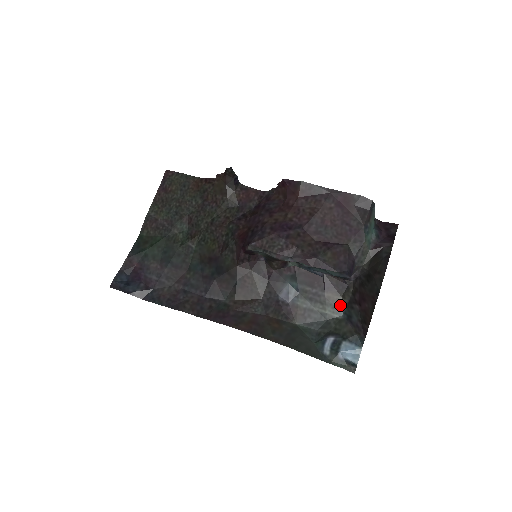
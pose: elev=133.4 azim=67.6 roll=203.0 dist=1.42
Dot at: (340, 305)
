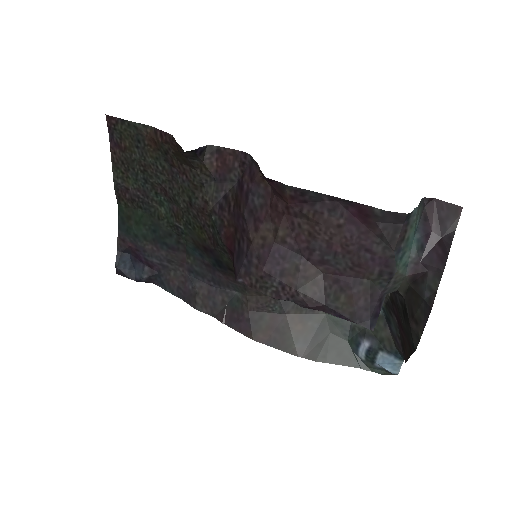
Dot at: occluded
